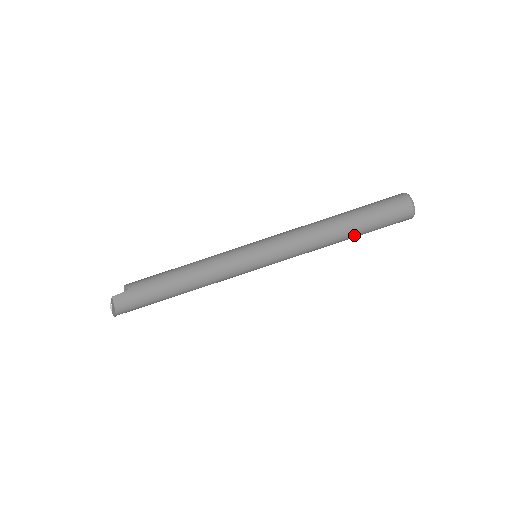
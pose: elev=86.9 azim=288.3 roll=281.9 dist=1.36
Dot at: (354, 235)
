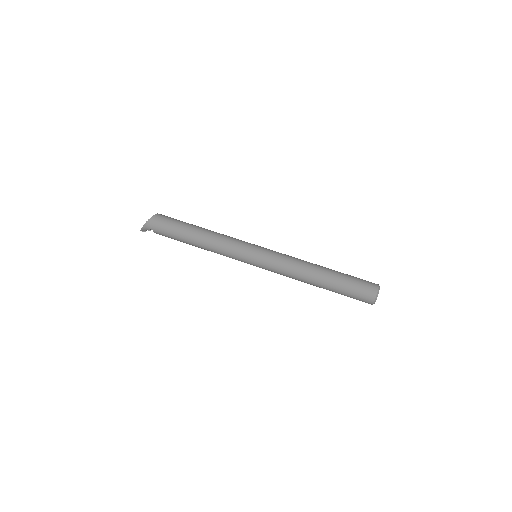
Dot at: (329, 277)
